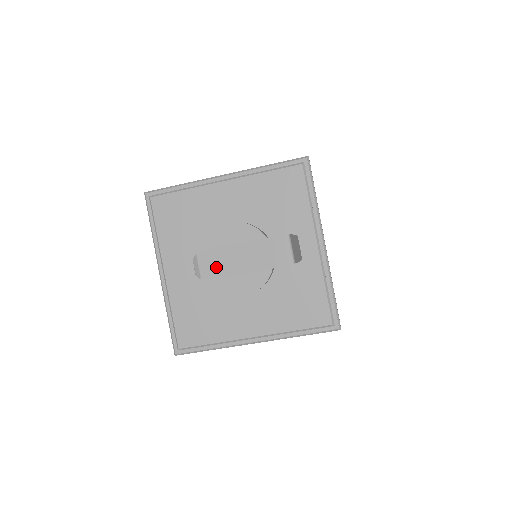
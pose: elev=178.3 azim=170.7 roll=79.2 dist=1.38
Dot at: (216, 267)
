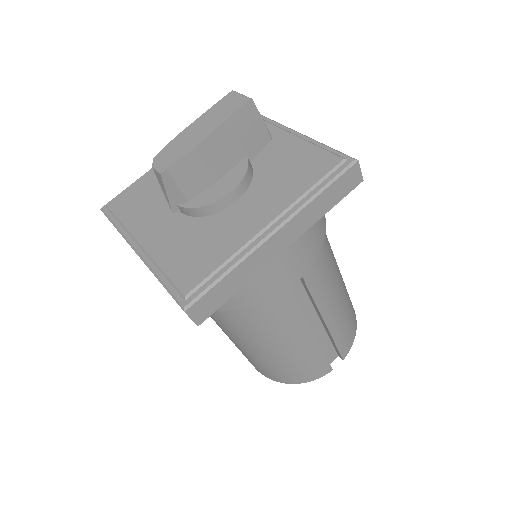
Dot at: (177, 151)
